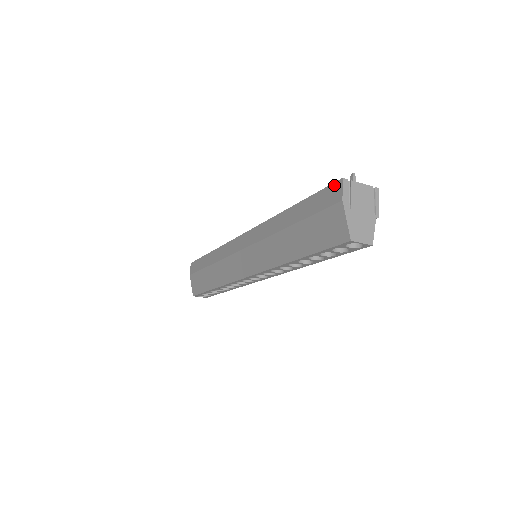
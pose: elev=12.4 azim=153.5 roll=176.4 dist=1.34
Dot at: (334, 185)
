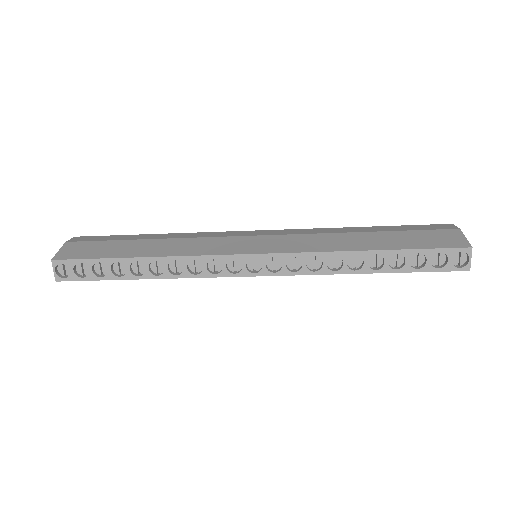
Dot at: (442, 224)
